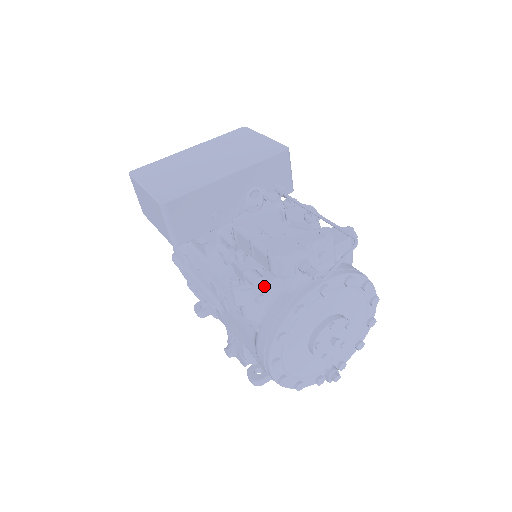
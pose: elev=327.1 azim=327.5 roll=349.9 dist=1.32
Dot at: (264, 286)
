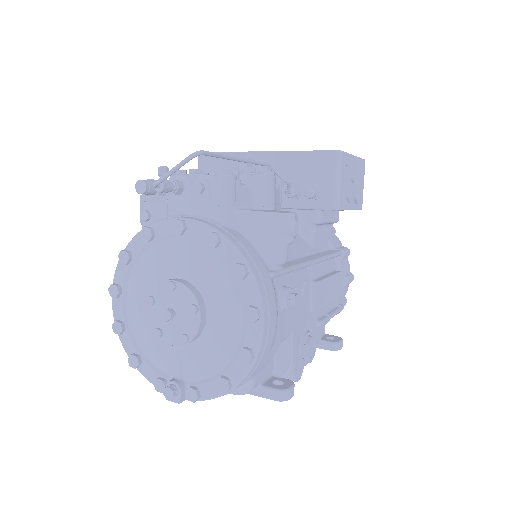
Dot at: (156, 205)
